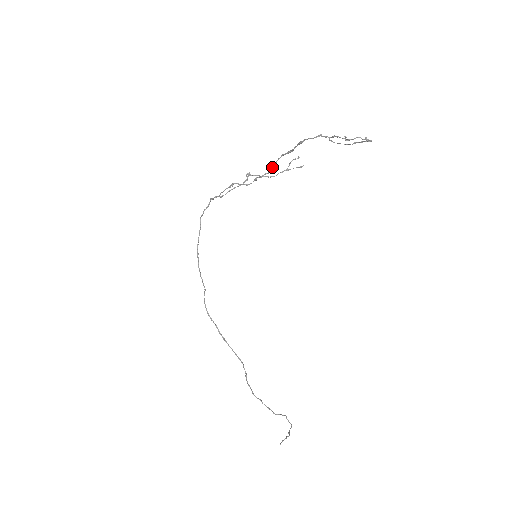
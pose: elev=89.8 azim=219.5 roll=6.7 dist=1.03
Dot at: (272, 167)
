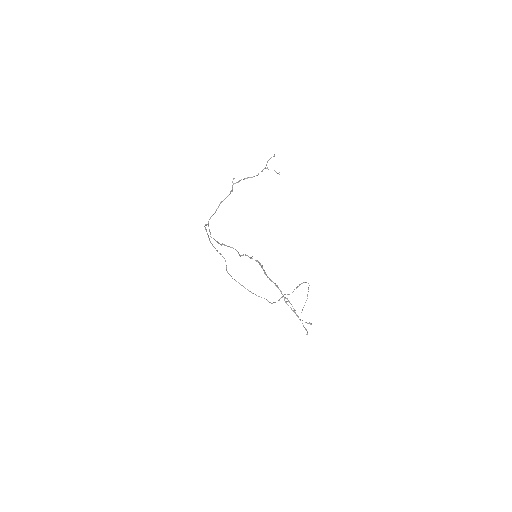
Dot at: (249, 257)
